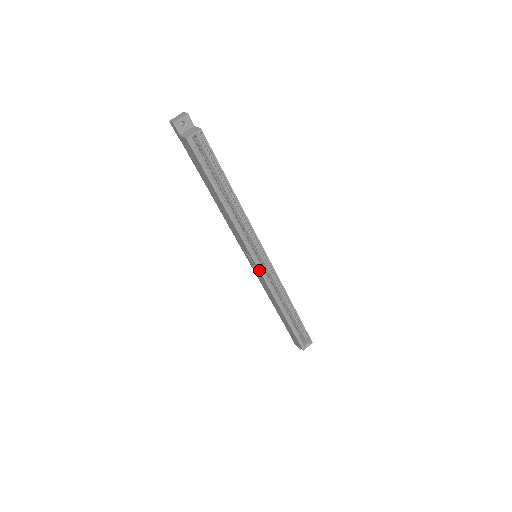
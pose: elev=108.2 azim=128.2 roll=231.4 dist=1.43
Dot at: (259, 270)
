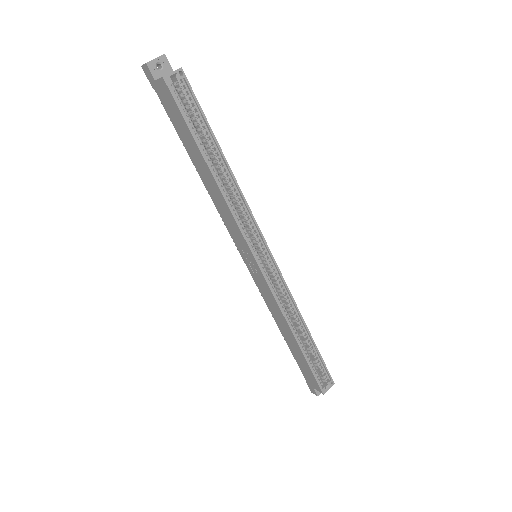
Dot at: (261, 271)
